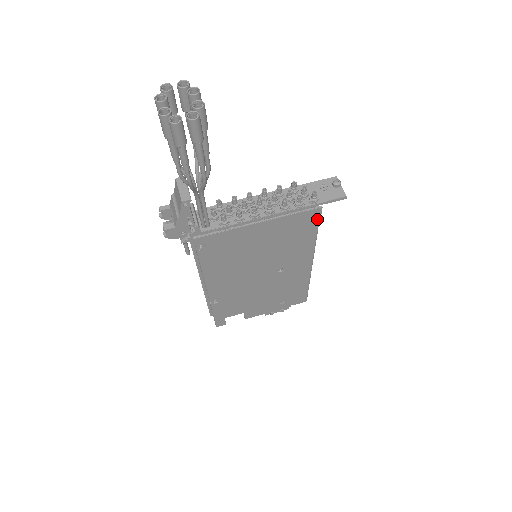
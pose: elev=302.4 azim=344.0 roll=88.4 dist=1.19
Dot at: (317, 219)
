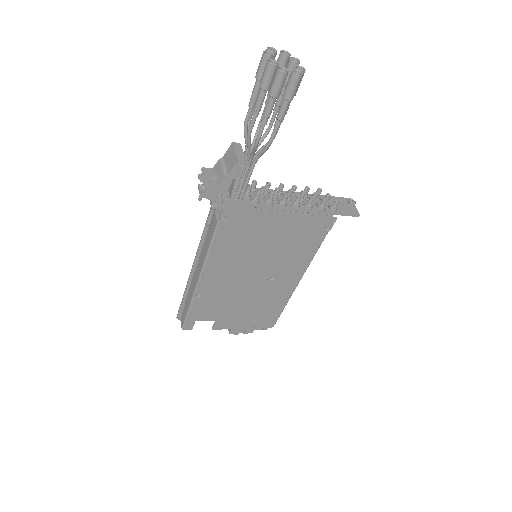
Dot at: (327, 230)
